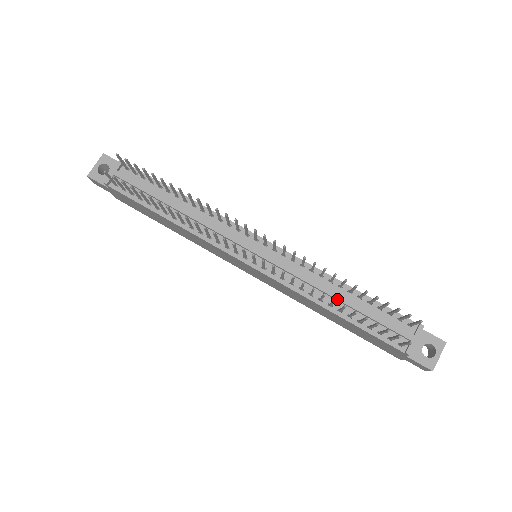
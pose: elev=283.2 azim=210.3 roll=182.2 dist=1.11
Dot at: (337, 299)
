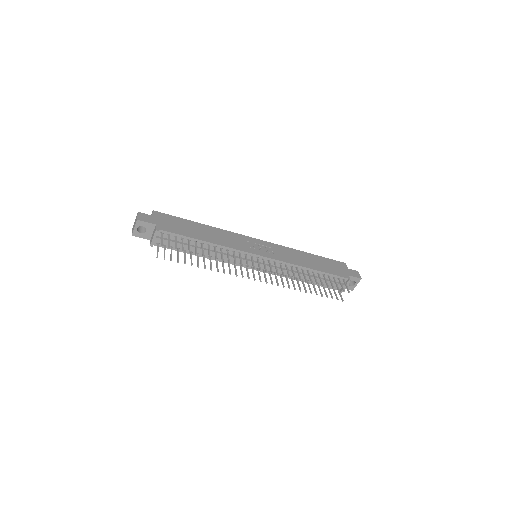
Dot at: (306, 278)
